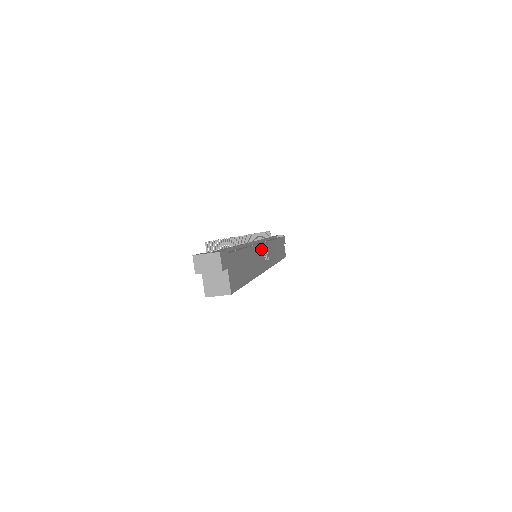
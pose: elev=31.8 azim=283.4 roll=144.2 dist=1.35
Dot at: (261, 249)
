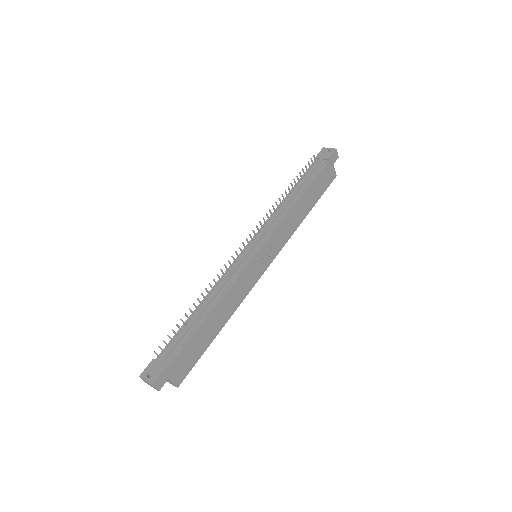
Dot at: (250, 267)
